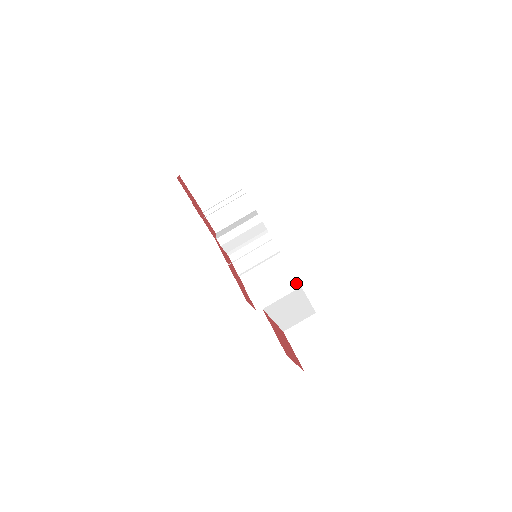
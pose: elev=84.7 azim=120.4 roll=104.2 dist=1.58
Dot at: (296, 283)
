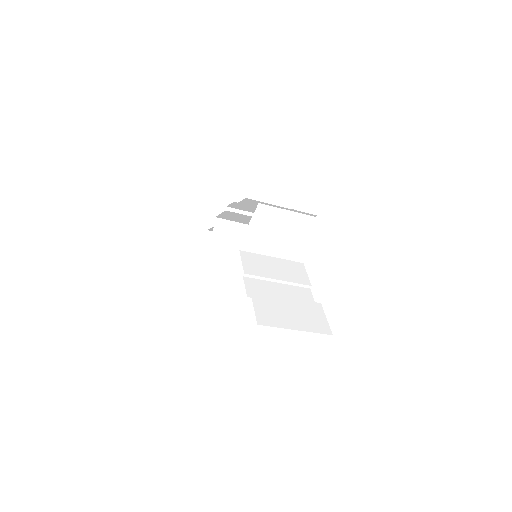
Dot at: occluded
